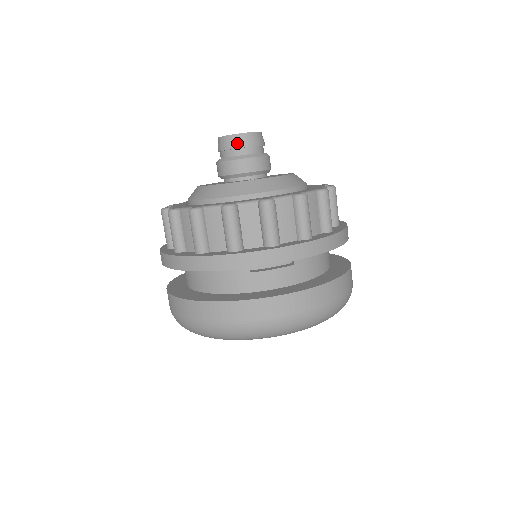
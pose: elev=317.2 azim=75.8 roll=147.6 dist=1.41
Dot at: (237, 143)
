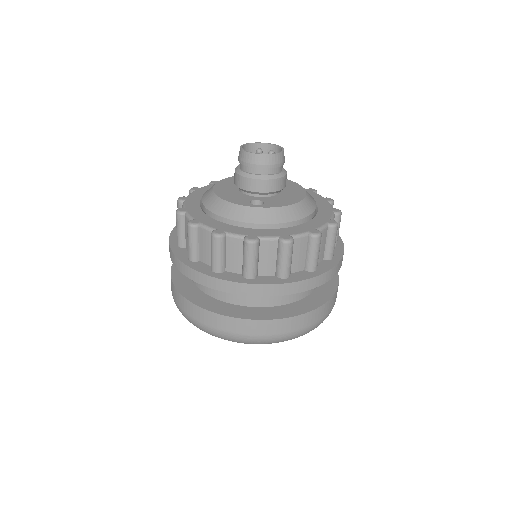
Dot at: (252, 162)
